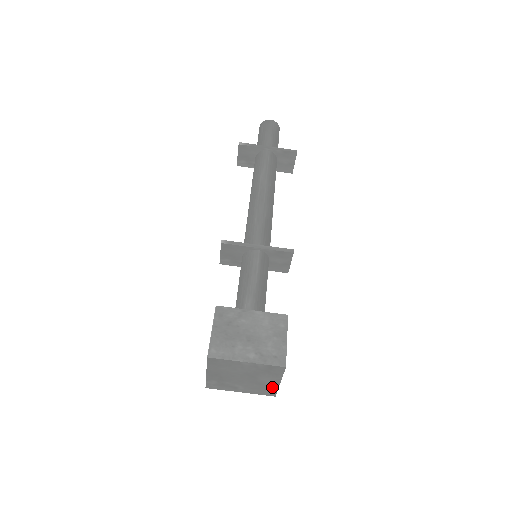
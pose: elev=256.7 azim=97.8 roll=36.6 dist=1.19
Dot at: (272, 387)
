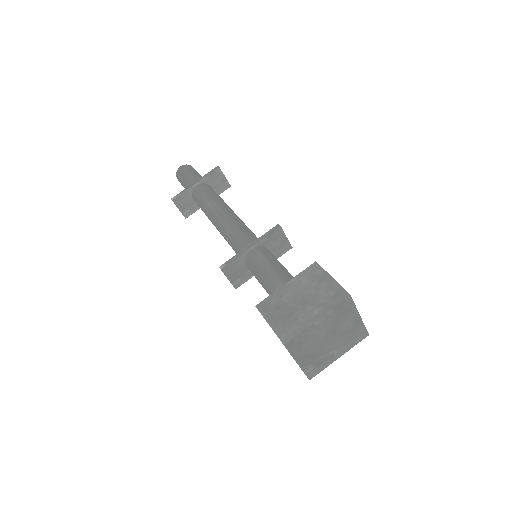
Dot at: (358, 327)
